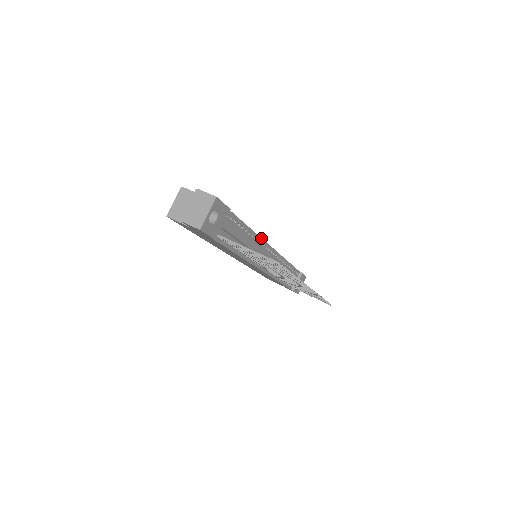
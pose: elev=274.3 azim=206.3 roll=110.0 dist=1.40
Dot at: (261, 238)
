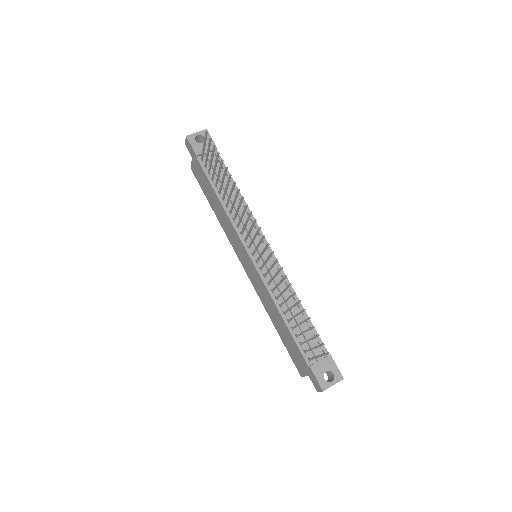
Dot at: occluded
